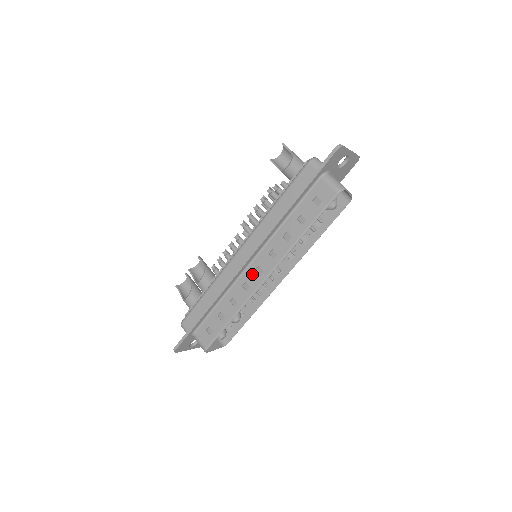
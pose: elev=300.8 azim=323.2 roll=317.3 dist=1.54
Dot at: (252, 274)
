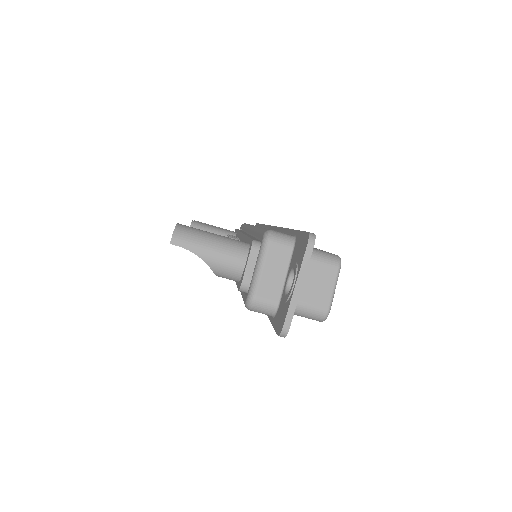
Dot at: occluded
